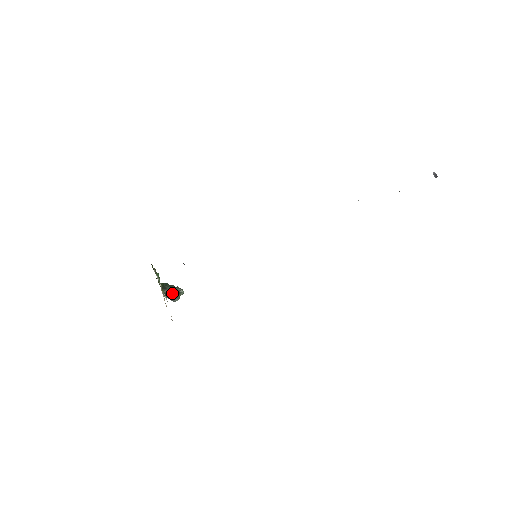
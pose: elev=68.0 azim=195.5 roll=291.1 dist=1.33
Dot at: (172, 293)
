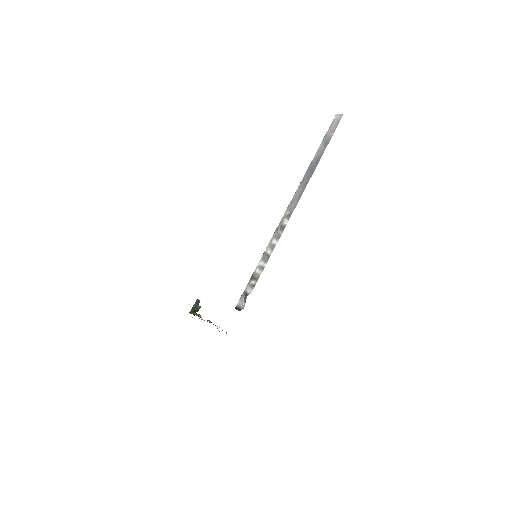
Dot at: (198, 310)
